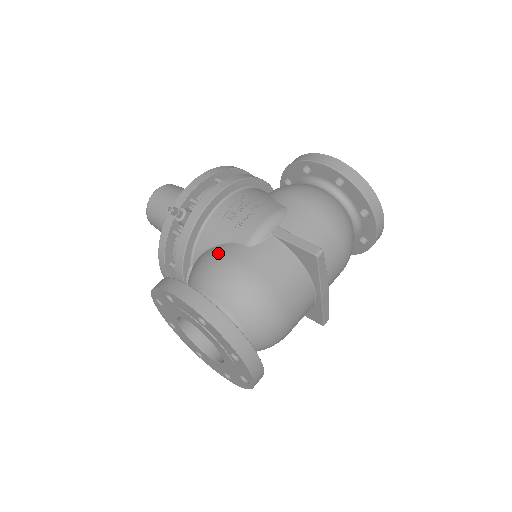
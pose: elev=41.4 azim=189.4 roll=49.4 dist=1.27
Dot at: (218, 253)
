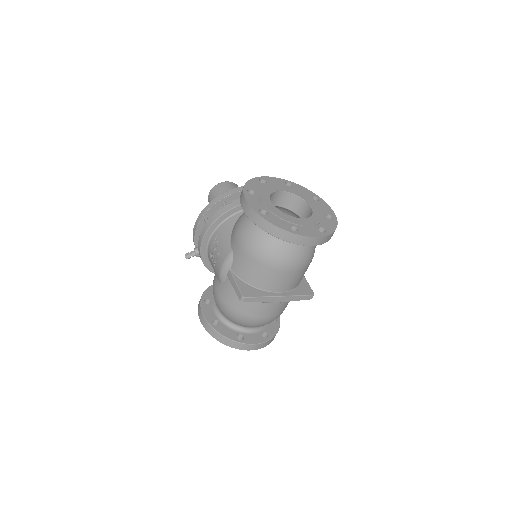
Dot at: (213, 283)
